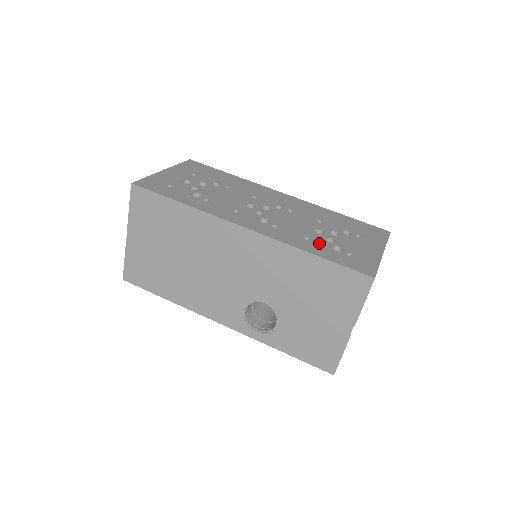
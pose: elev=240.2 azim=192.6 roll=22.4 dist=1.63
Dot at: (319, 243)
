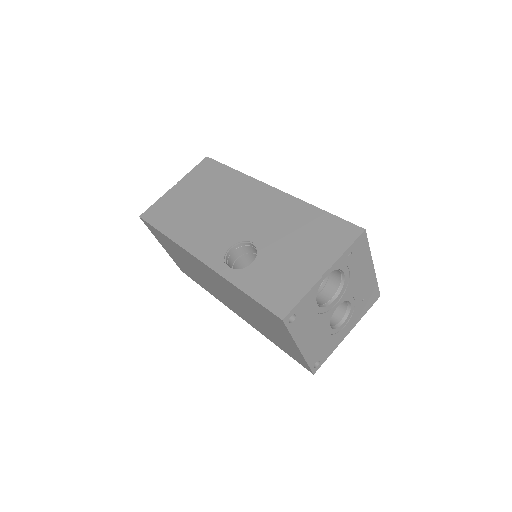
Dot at: occluded
